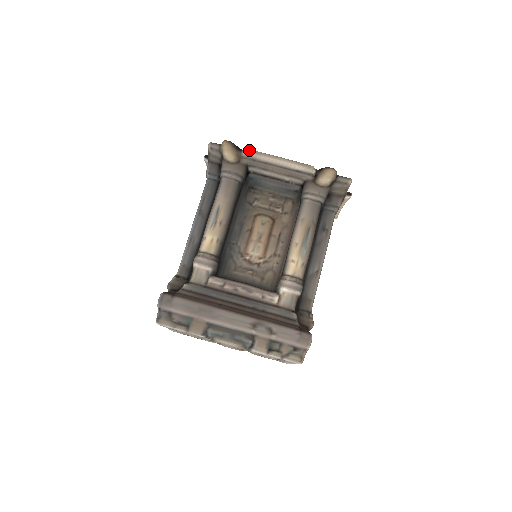
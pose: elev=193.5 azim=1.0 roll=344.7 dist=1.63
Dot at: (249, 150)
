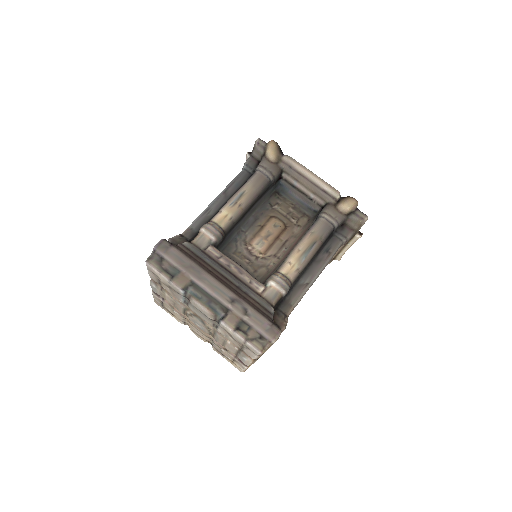
Dot at: (290, 157)
